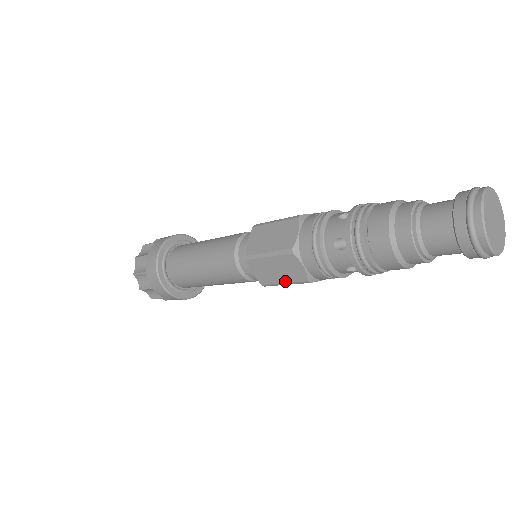
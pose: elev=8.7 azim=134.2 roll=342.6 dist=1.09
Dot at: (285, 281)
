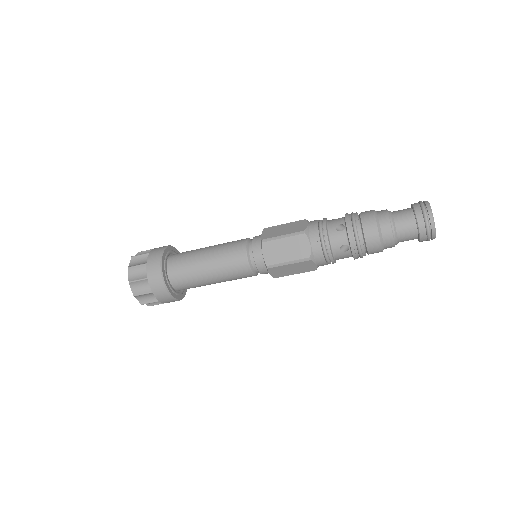
Dot at: (290, 259)
